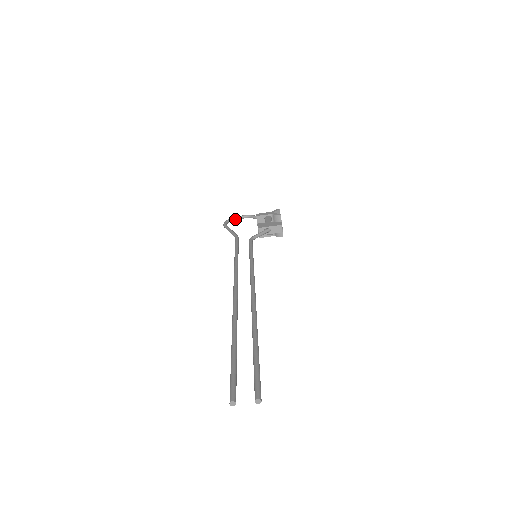
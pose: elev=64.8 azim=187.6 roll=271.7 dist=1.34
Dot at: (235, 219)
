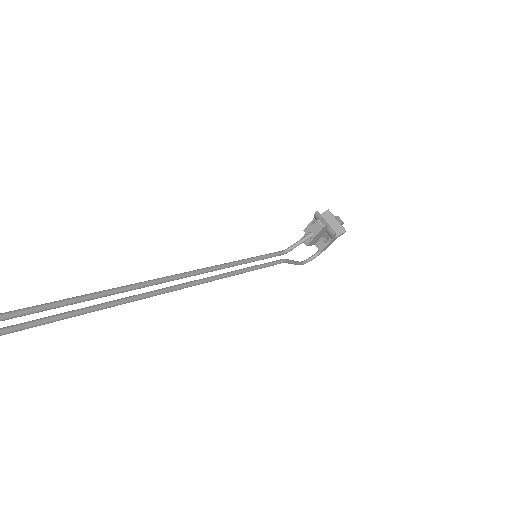
Dot at: (317, 254)
